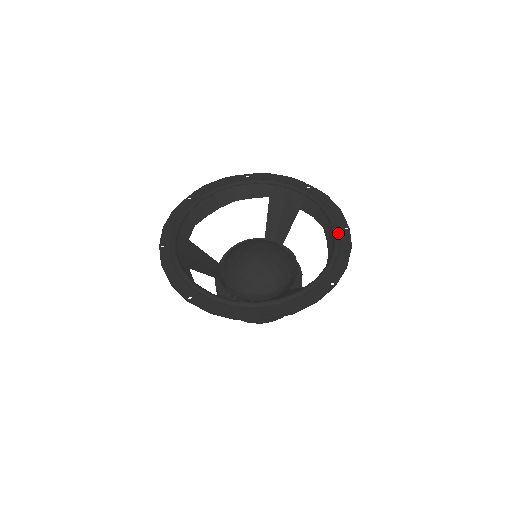
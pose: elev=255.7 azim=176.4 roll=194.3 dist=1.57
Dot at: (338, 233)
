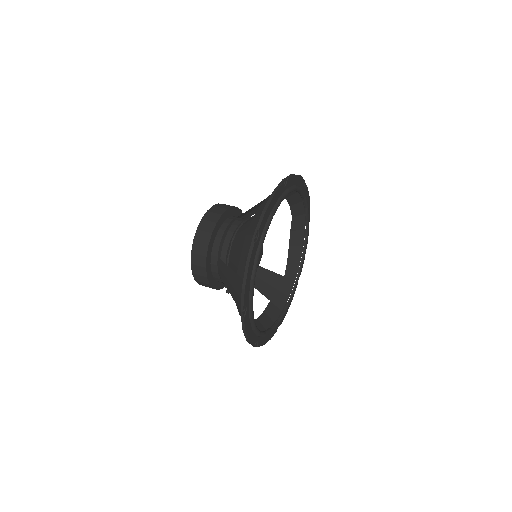
Dot at: occluded
